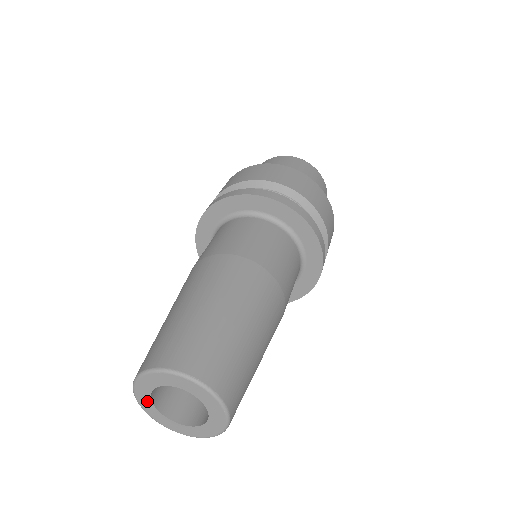
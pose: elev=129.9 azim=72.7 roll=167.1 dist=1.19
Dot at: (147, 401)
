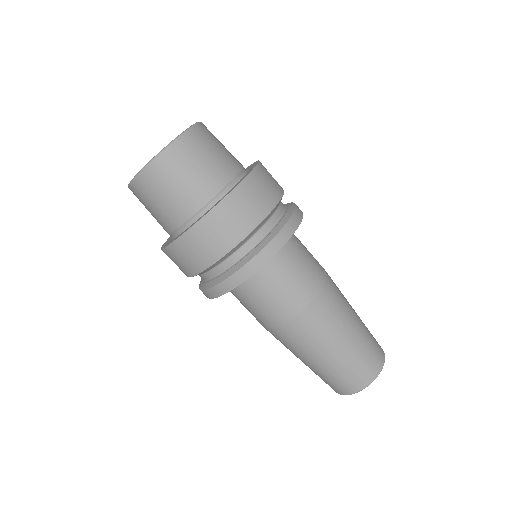
Dot at: occluded
